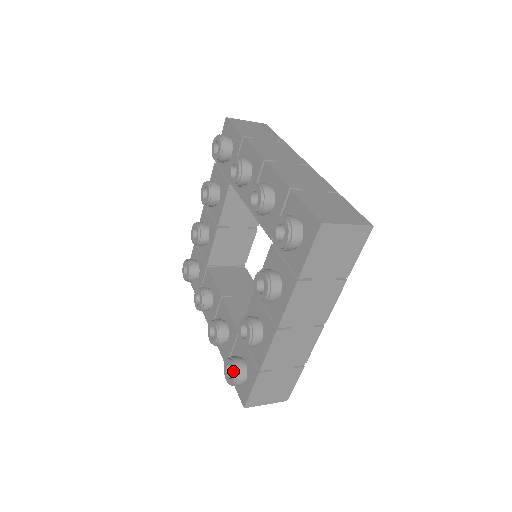
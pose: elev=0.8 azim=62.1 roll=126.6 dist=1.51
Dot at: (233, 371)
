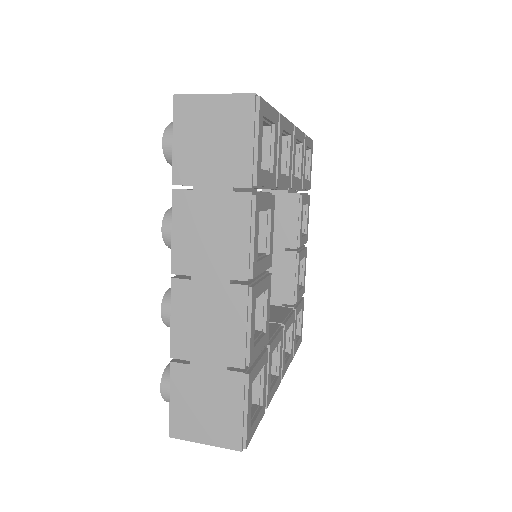
Dot at: occluded
